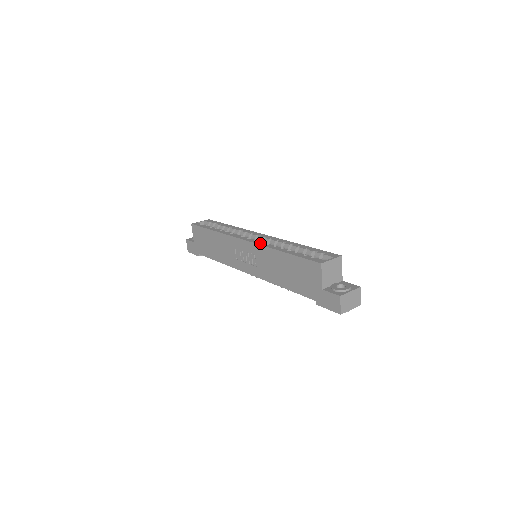
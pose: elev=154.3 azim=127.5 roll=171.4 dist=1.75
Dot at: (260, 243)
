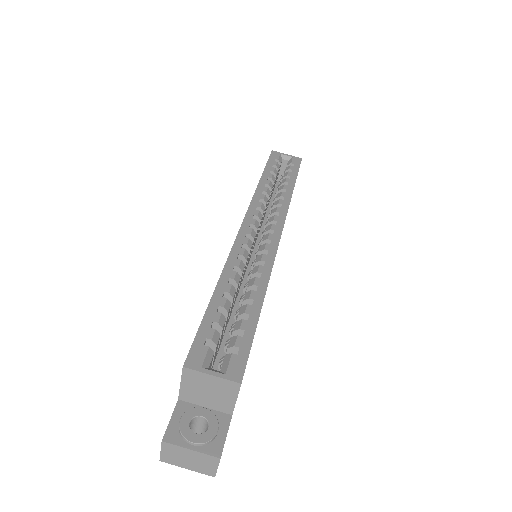
Dot at: (237, 246)
